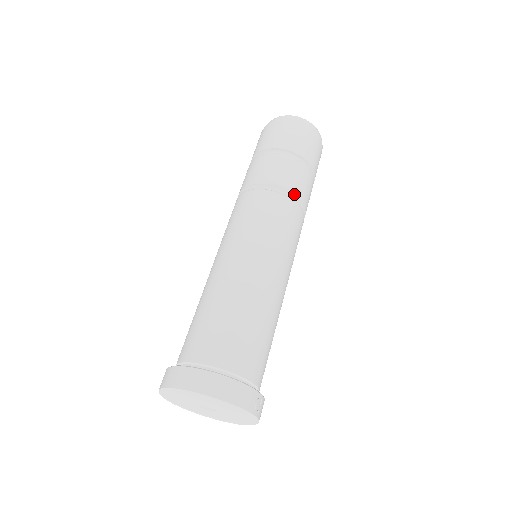
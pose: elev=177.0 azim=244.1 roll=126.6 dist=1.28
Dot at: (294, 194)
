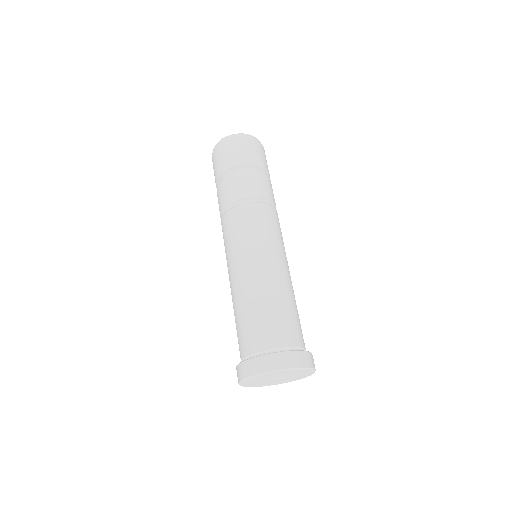
Dot at: (274, 203)
